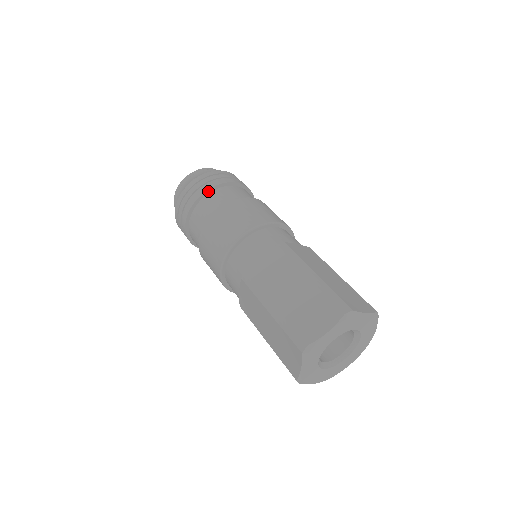
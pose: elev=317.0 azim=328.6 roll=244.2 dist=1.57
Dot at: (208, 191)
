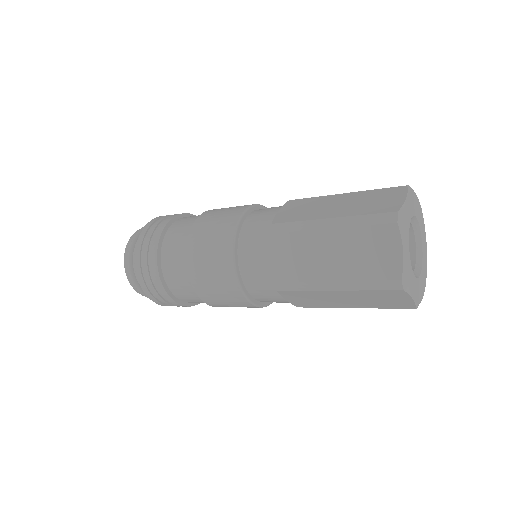
Dot at: (174, 218)
